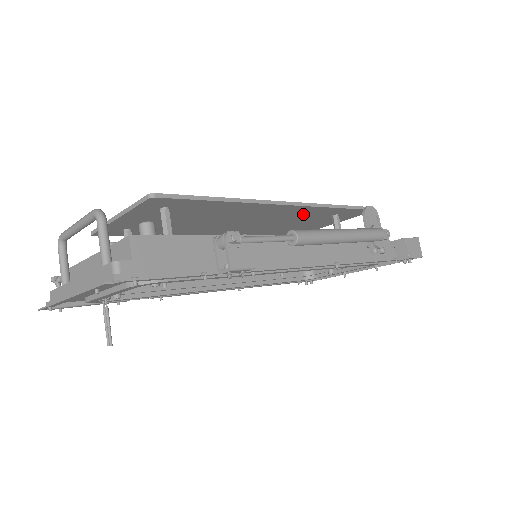
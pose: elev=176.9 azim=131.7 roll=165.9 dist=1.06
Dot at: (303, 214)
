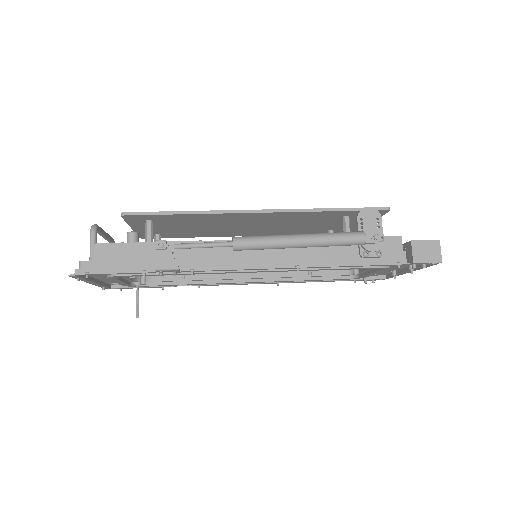
Dot at: (301, 218)
